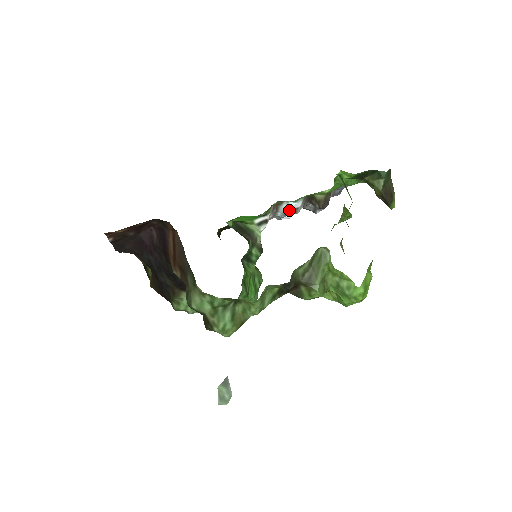
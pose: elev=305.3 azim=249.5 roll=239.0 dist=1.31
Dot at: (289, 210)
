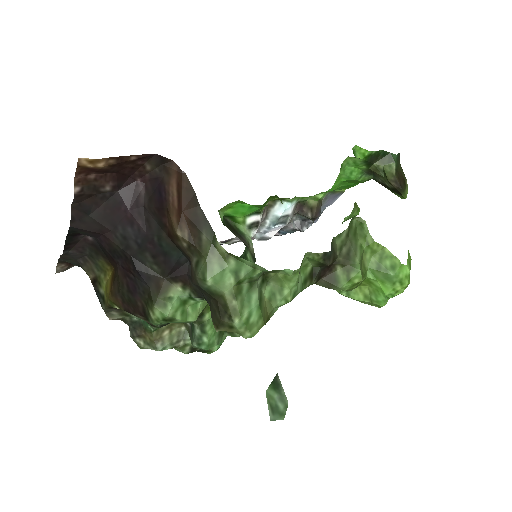
Dot at: (281, 215)
